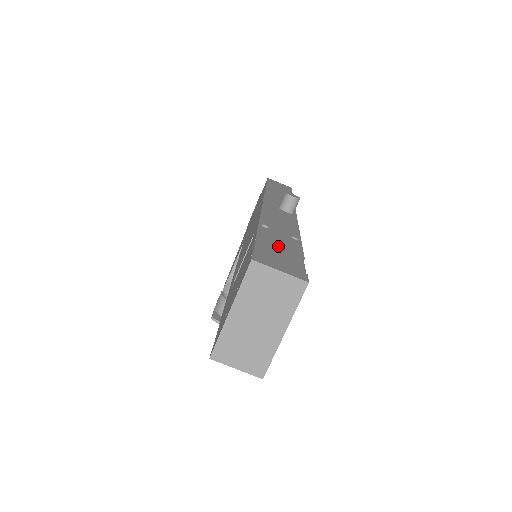
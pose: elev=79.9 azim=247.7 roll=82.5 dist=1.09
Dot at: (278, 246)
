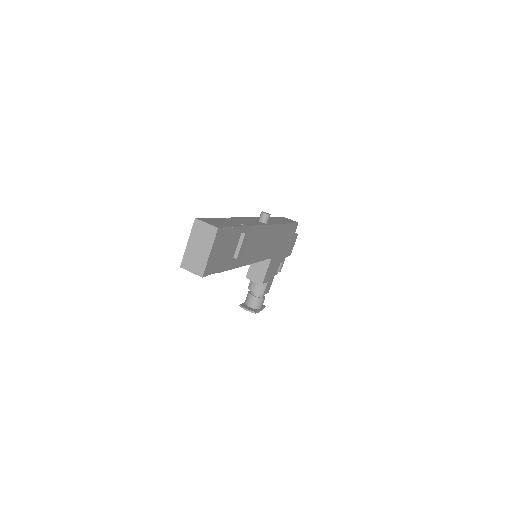
Dot at: (222, 222)
